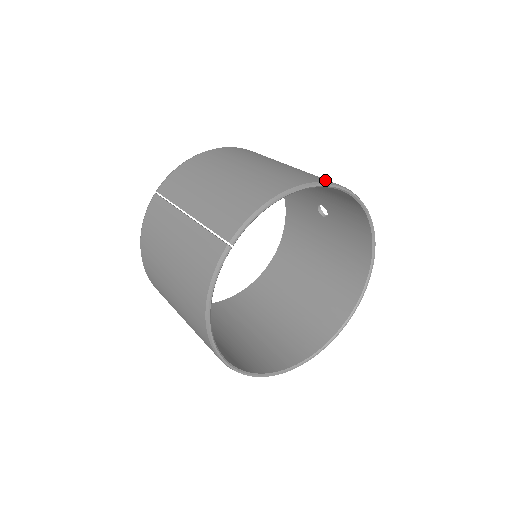
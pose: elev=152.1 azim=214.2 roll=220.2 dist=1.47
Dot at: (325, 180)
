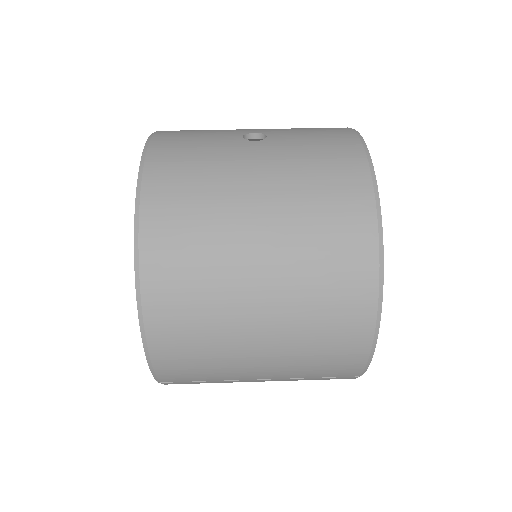
Dot at: (366, 246)
